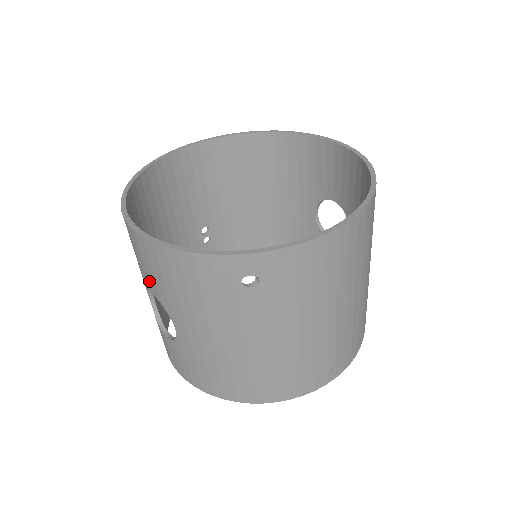
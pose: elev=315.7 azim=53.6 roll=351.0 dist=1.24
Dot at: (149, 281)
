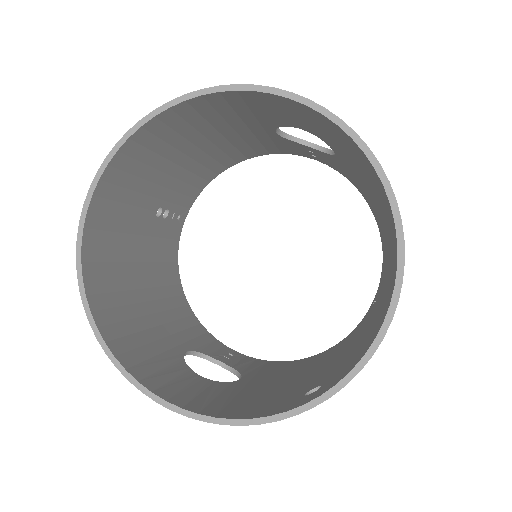
Dot at: occluded
